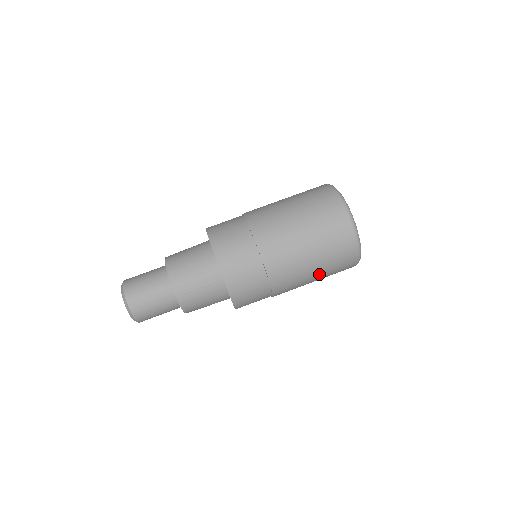
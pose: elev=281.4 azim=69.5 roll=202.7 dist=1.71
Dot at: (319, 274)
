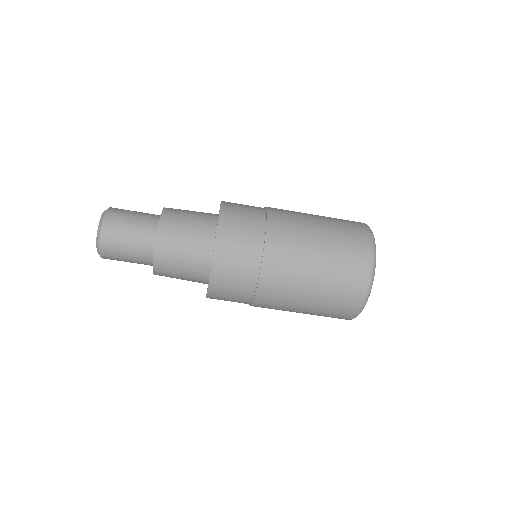
Dot at: (312, 303)
